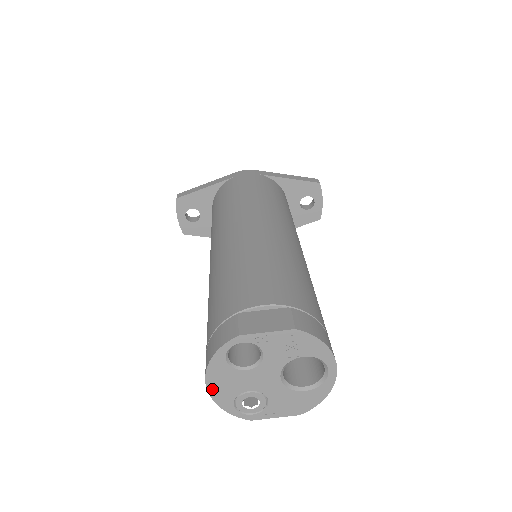
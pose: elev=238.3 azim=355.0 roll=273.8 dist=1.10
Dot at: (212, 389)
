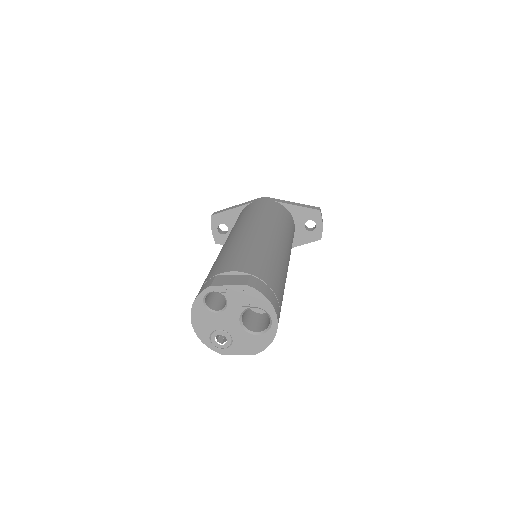
Dot at: (195, 325)
